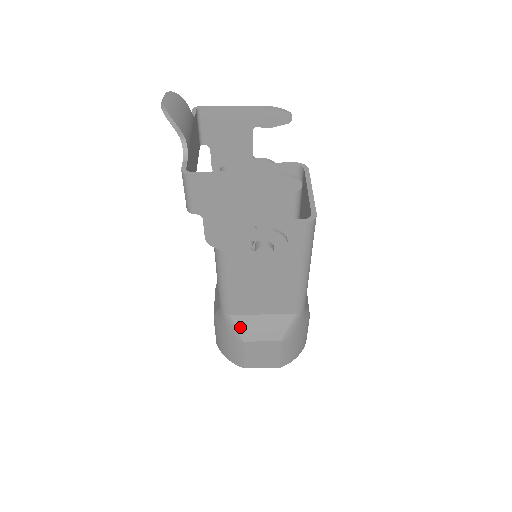
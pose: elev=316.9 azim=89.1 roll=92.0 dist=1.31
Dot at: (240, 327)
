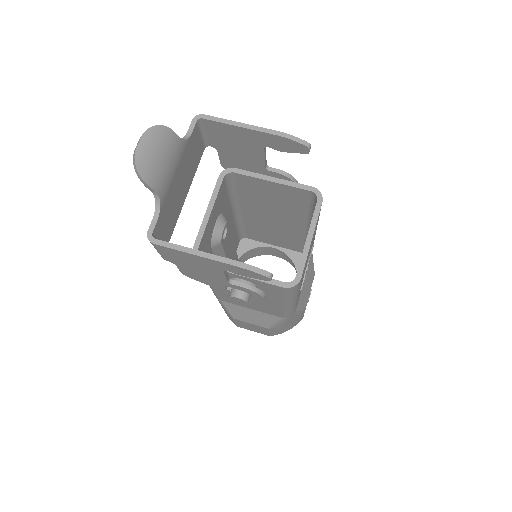
Dot at: (230, 310)
